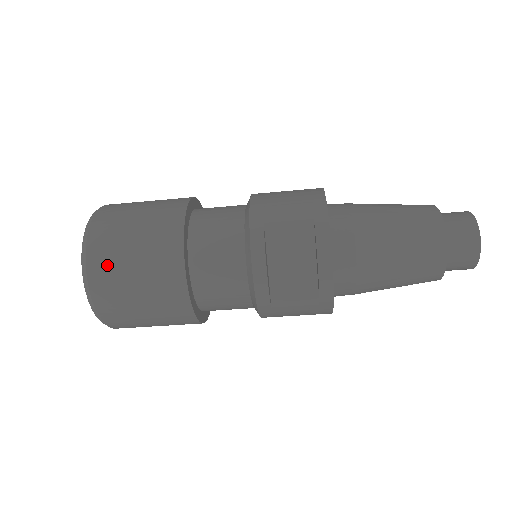
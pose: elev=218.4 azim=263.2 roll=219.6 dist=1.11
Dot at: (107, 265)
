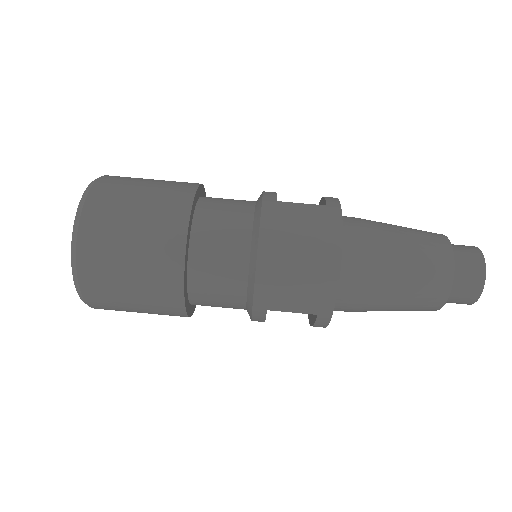
Dot at: occluded
